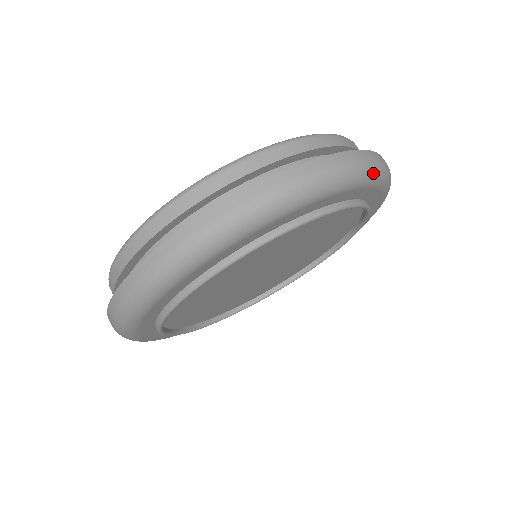
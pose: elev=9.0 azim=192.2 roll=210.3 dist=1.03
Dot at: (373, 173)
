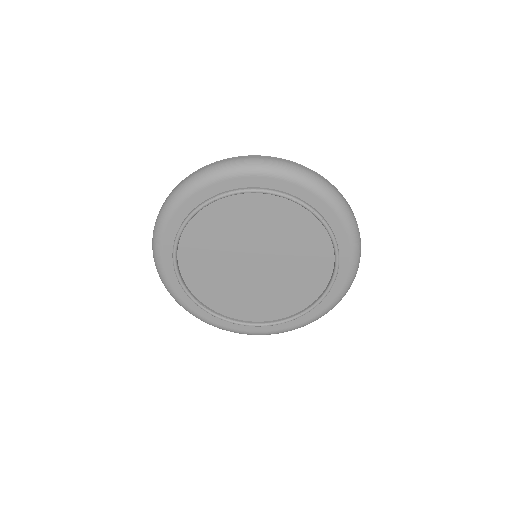
Dot at: (353, 224)
